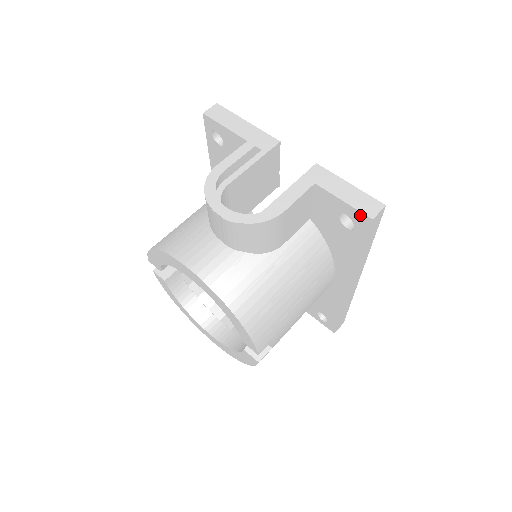
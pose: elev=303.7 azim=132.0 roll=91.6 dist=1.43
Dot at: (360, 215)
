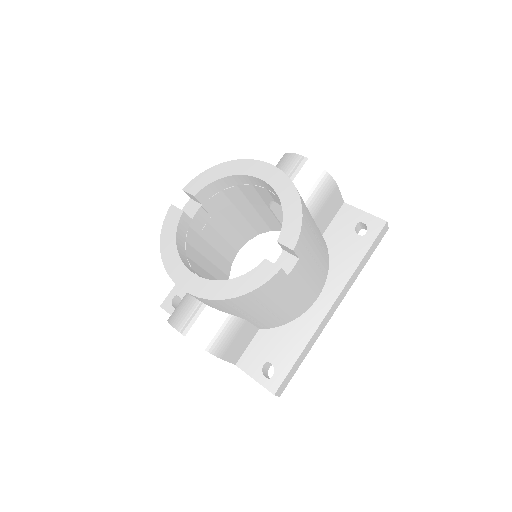
Dot at: (377, 220)
